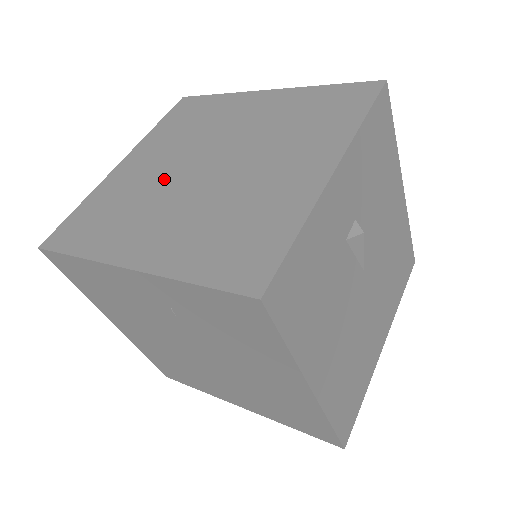
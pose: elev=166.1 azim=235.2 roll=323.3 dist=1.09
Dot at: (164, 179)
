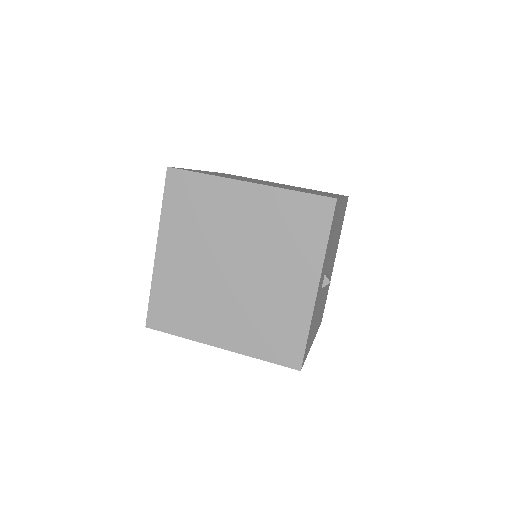
Dot at: (205, 276)
